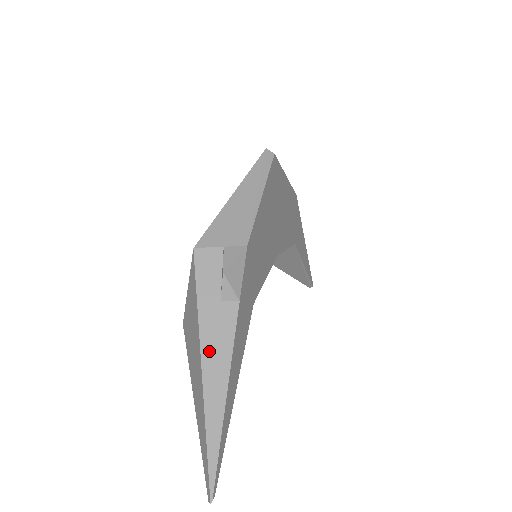
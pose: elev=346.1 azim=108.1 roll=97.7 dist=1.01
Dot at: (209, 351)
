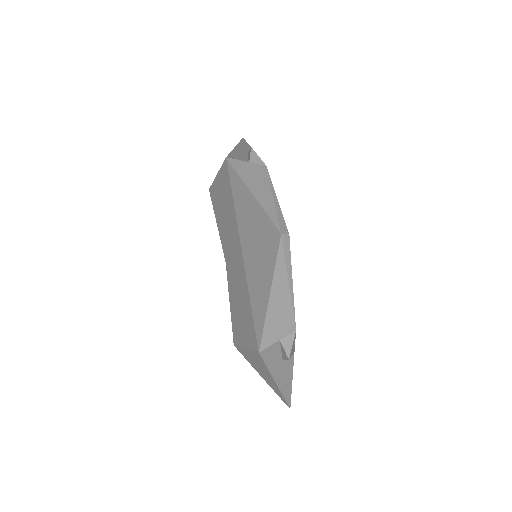
Dot at: (279, 377)
